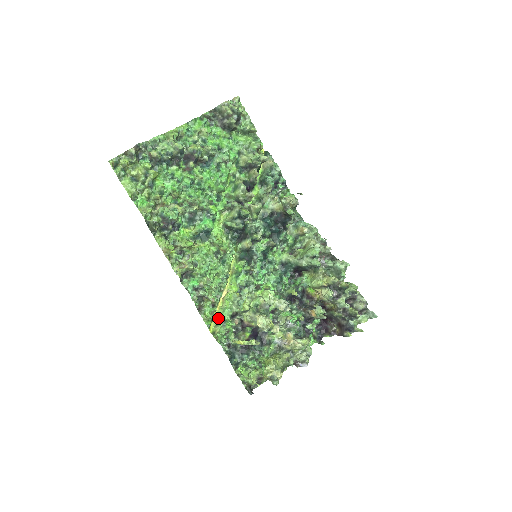
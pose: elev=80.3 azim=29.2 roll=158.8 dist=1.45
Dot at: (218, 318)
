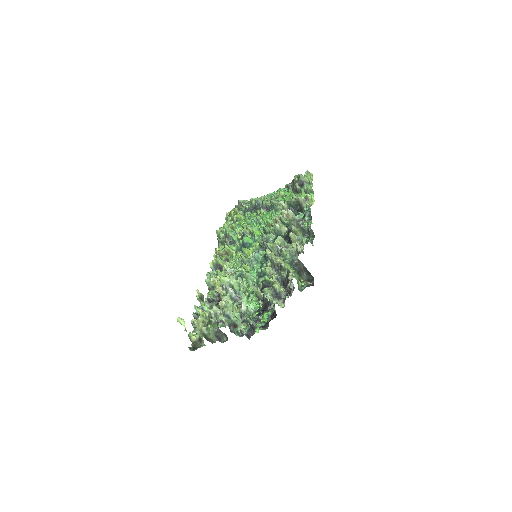
Dot at: occluded
